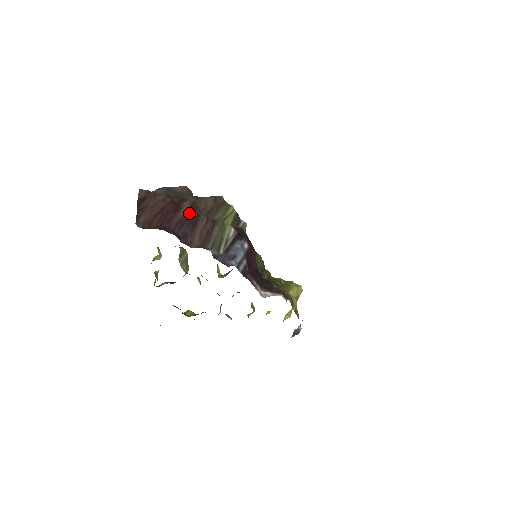
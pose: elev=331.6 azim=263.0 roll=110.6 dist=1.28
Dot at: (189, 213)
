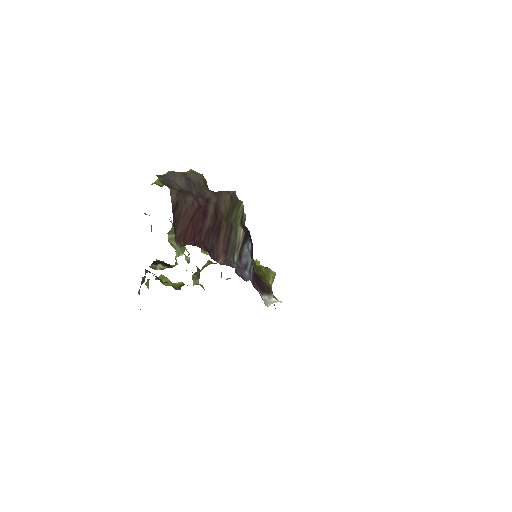
Dot at: (214, 219)
